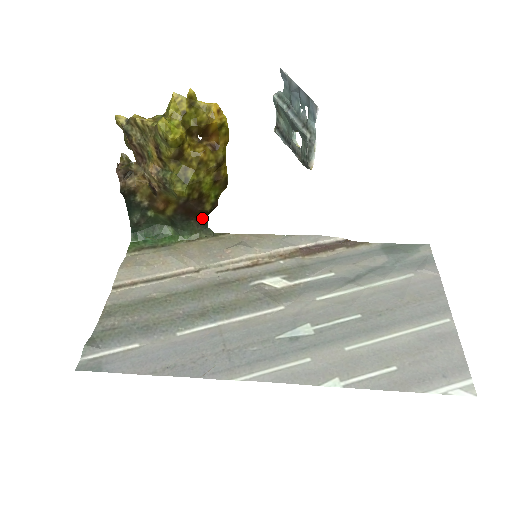
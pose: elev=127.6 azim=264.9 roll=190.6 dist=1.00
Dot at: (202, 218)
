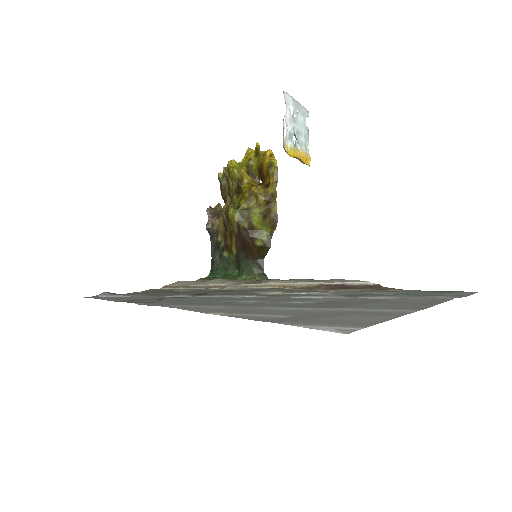
Dot at: (258, 259)
